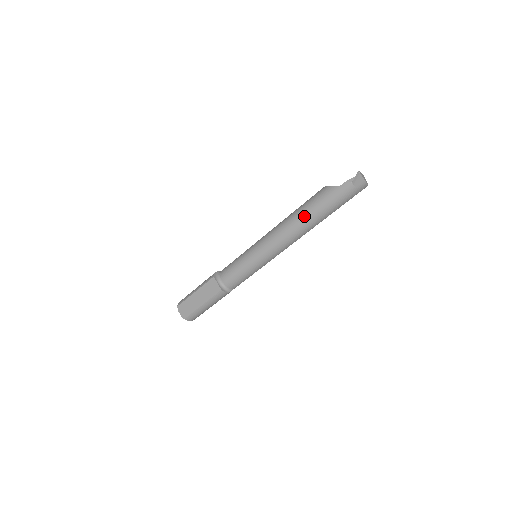
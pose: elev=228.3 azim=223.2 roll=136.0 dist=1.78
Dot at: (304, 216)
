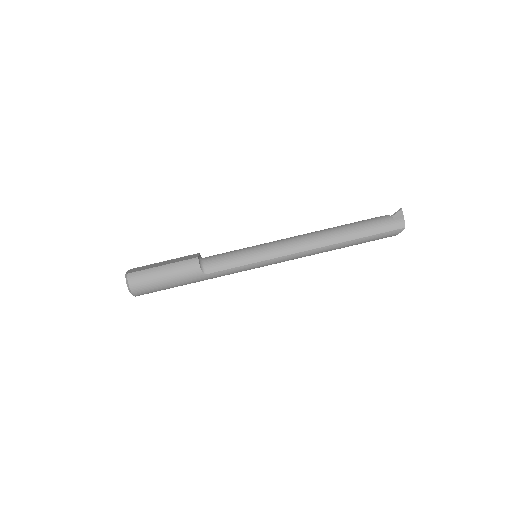
Dot at: (331, 228)
